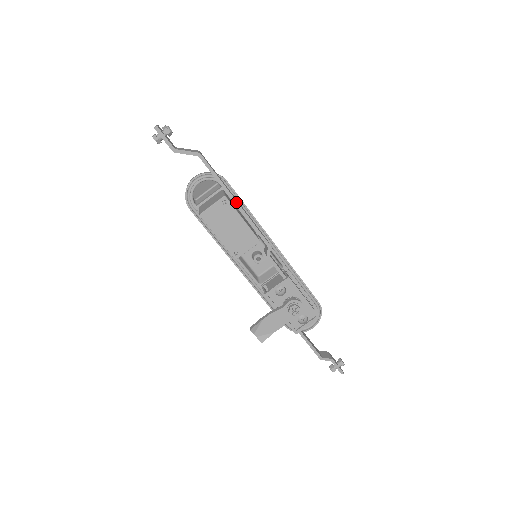
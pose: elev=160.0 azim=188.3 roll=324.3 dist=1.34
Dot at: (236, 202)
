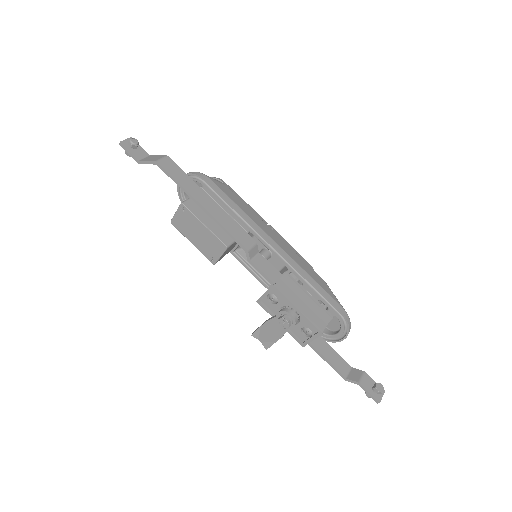
Dot at: (201, 206)
